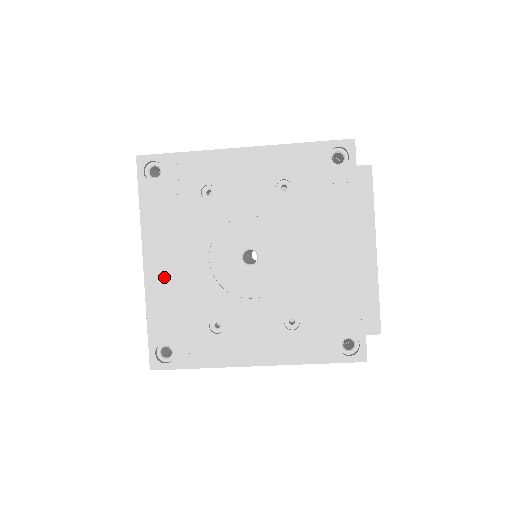
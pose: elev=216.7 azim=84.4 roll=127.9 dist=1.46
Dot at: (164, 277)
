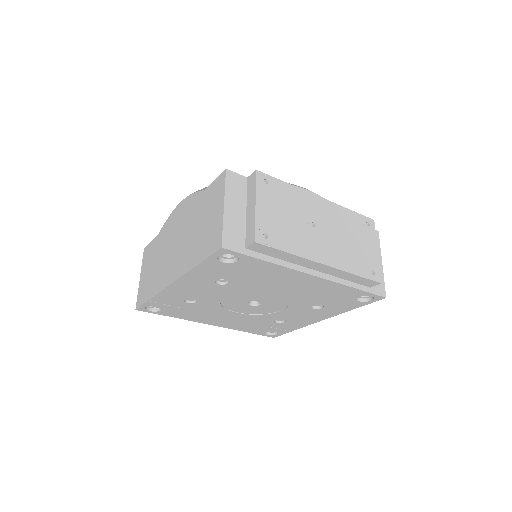
Dot at: (228, 323)
